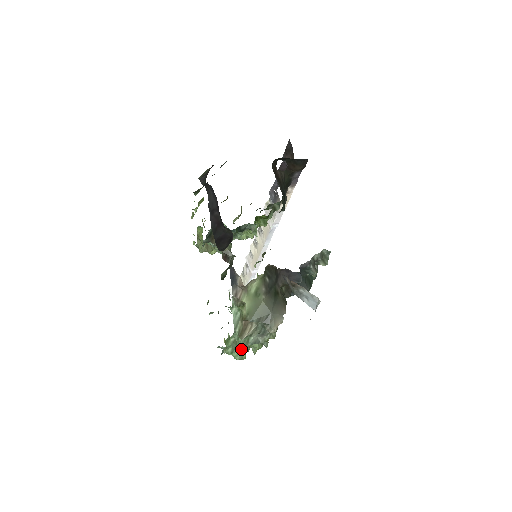
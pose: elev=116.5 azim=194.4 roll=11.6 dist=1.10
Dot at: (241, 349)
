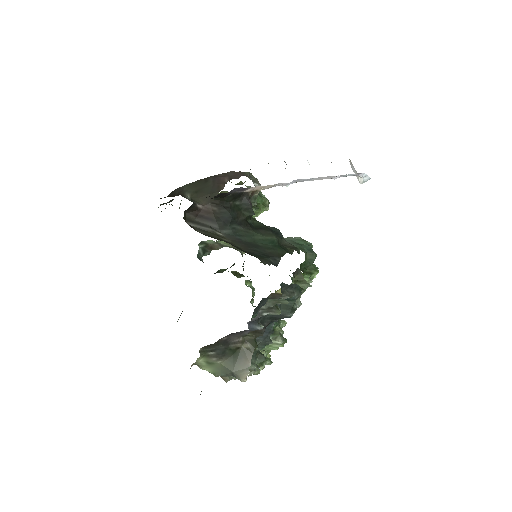
Dot at: occluded
